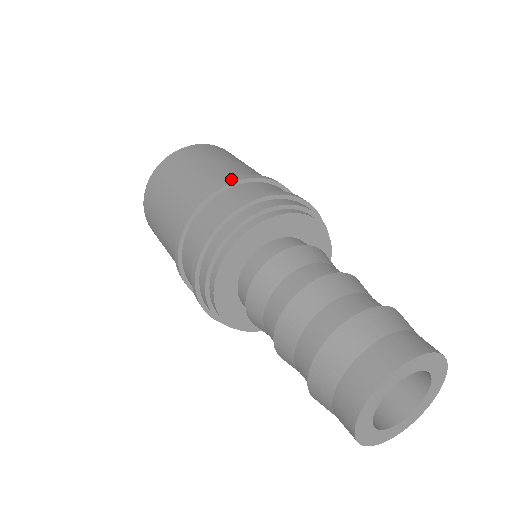
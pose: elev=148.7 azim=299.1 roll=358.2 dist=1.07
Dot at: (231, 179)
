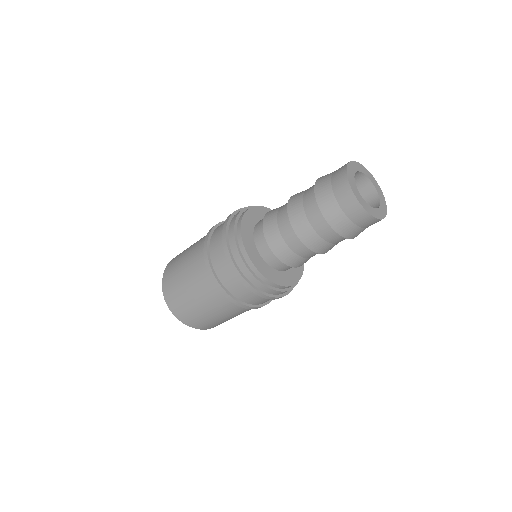
Dot at: occluded
